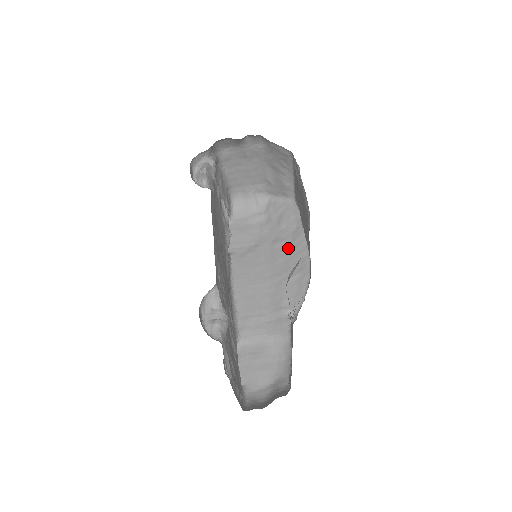
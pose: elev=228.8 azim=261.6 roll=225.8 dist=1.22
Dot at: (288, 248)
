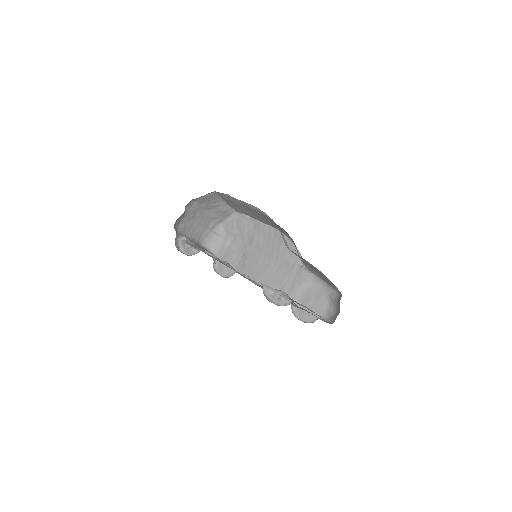
Dot at: (261, 237)
